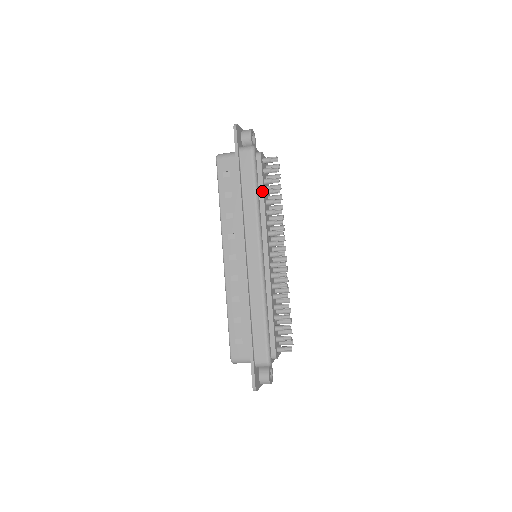
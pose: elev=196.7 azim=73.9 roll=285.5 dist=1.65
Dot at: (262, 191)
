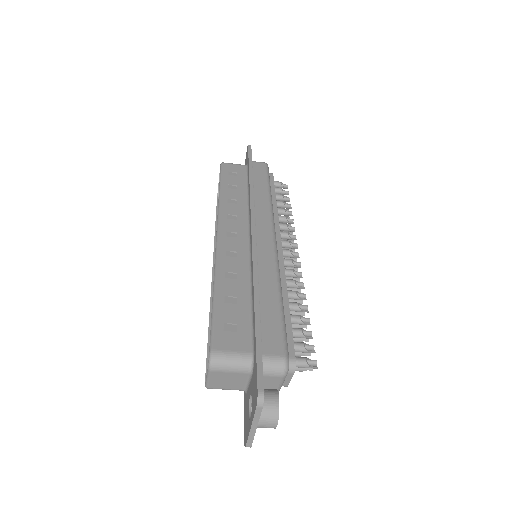
Dot at: (274, 195)
